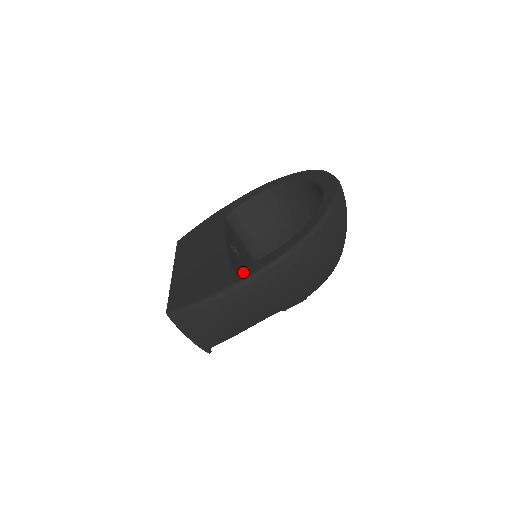
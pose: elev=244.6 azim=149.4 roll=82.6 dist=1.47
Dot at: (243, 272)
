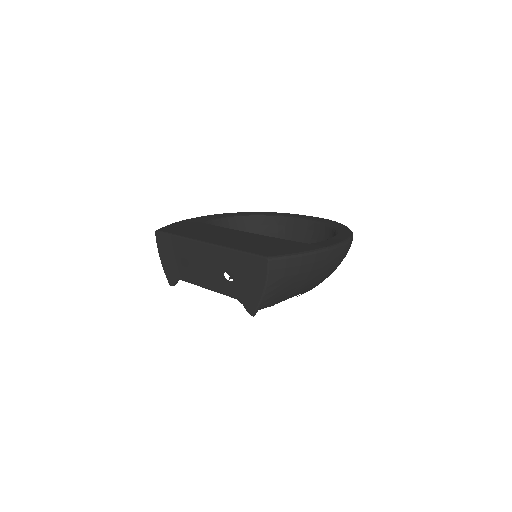
Dot at: (321, 244)
